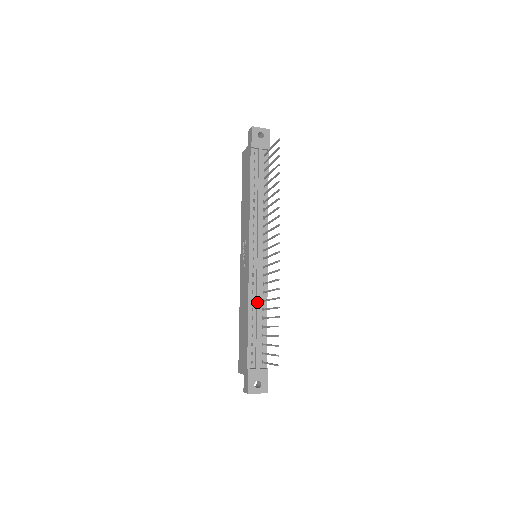
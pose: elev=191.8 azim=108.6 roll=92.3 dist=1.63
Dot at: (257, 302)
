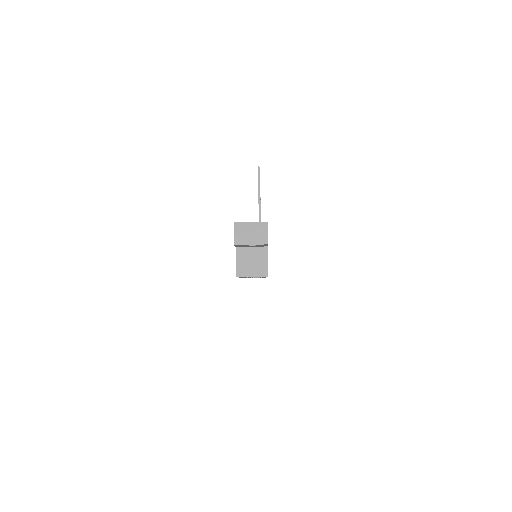
Dot at: occluded
